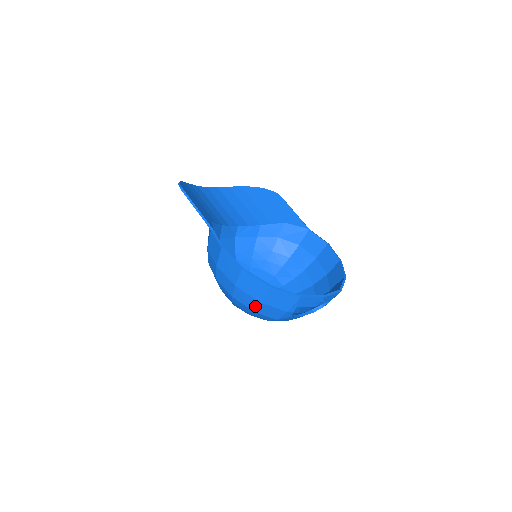
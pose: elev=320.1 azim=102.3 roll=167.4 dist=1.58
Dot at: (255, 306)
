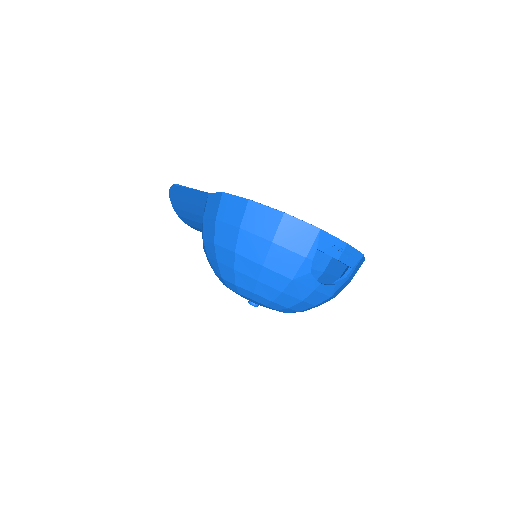
Dot at: (265, 253)
